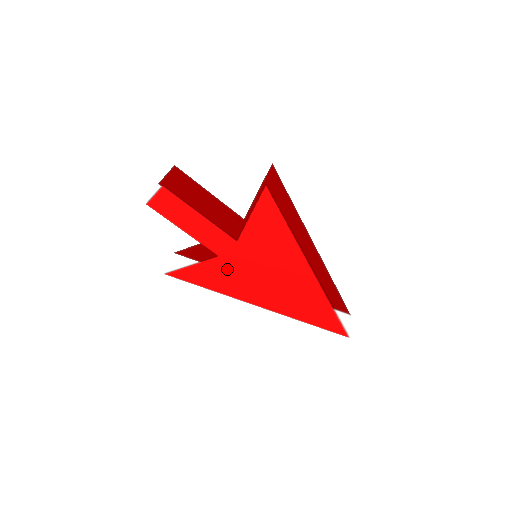
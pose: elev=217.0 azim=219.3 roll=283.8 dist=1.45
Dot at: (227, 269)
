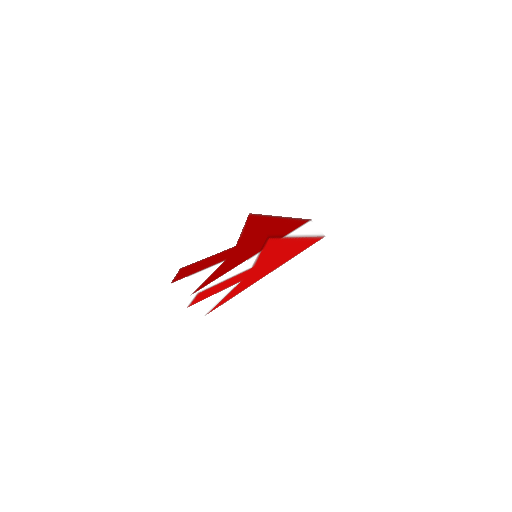
Dot at: (247, 280)
